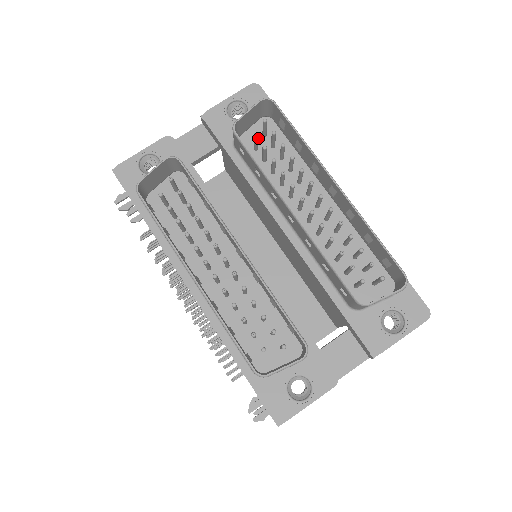
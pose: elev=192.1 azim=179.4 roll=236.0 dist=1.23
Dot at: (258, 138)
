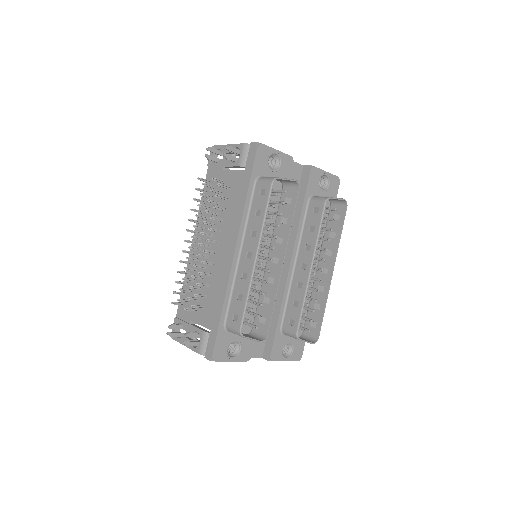
Dot at: occluded
